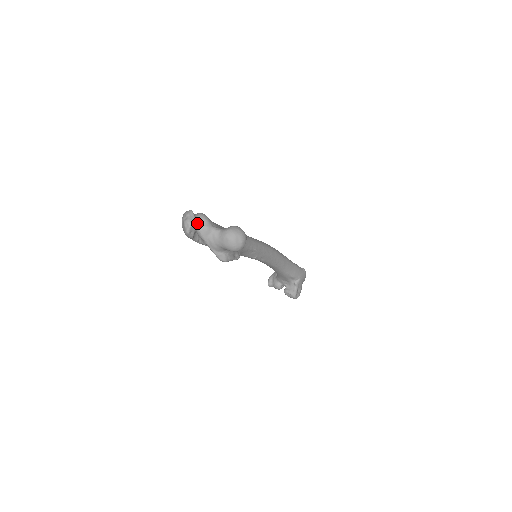
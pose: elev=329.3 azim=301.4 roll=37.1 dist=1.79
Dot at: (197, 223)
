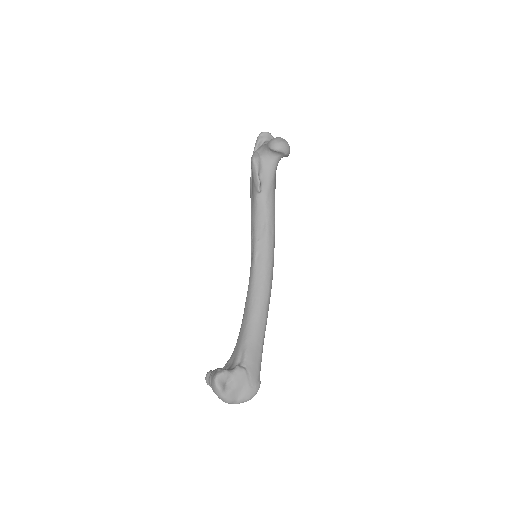
Dot at: occluded
